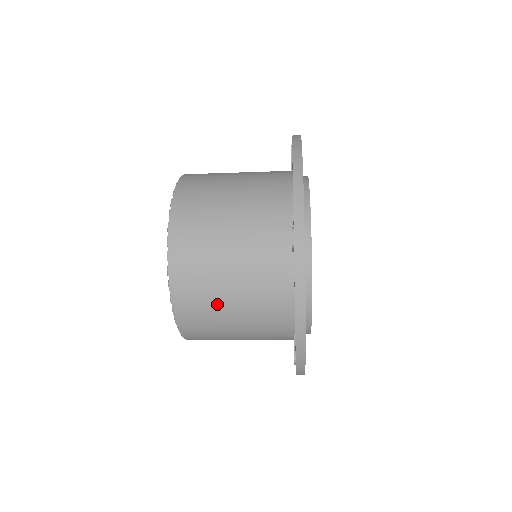
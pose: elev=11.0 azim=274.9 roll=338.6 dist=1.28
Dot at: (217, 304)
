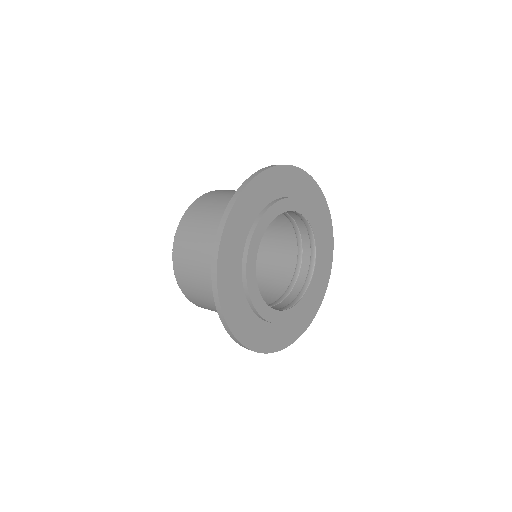
Dot at: (216, 311)
